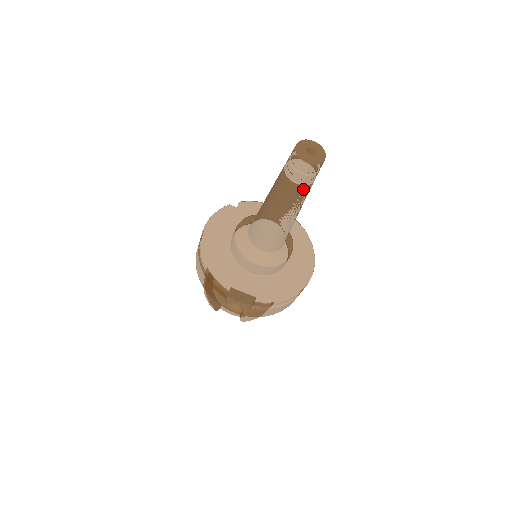
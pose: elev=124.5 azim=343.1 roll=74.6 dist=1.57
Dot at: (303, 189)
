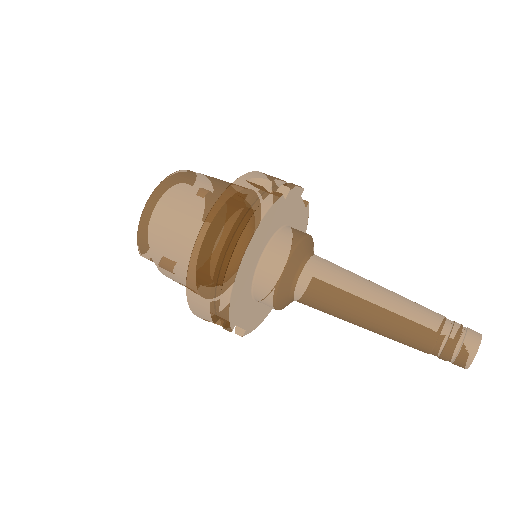
Dot at: occluded
